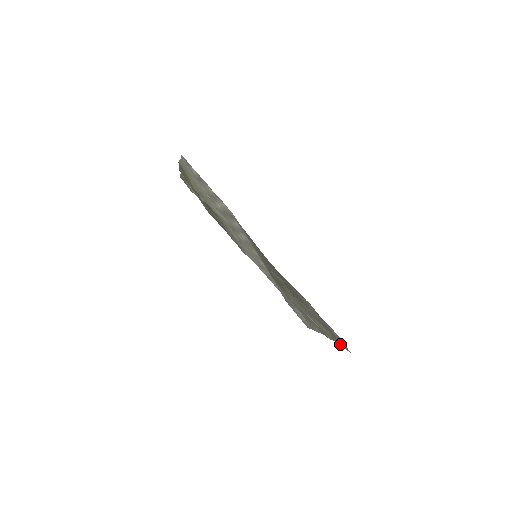
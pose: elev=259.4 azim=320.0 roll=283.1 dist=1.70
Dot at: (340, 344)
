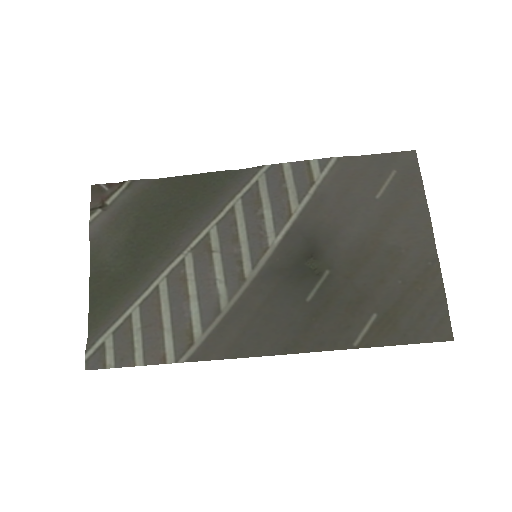
Dot at: (442, 300)
